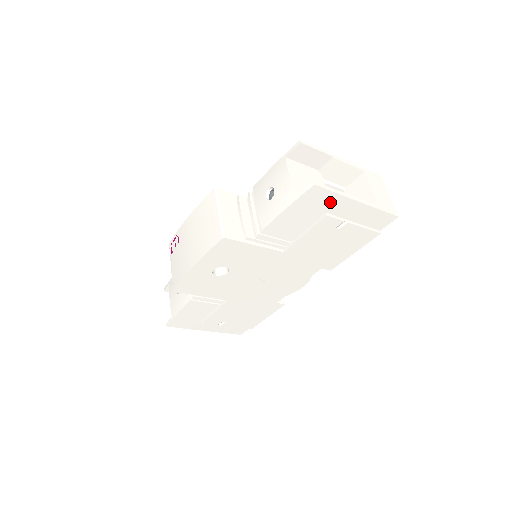
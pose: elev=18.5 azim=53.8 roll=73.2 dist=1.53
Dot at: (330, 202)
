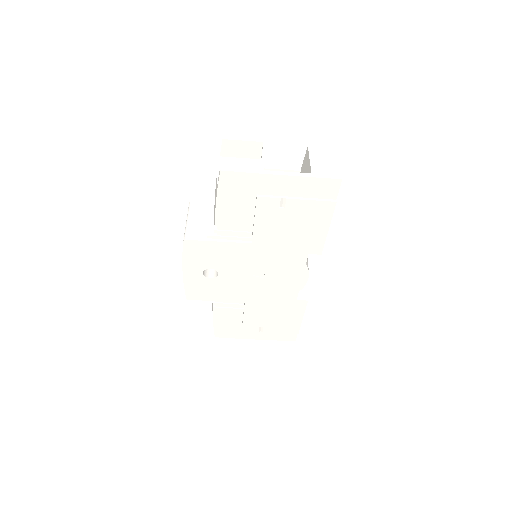
Dot at: (251, 183)
